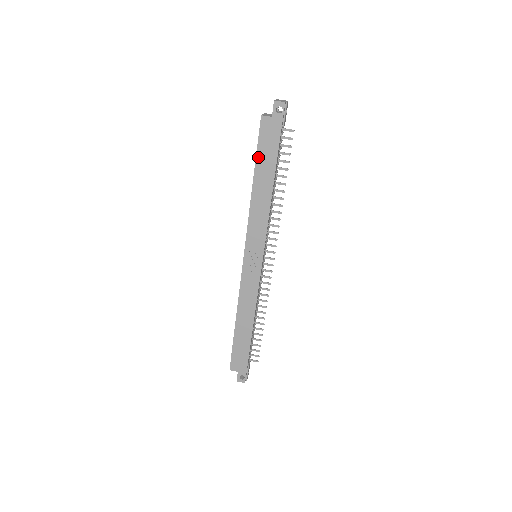
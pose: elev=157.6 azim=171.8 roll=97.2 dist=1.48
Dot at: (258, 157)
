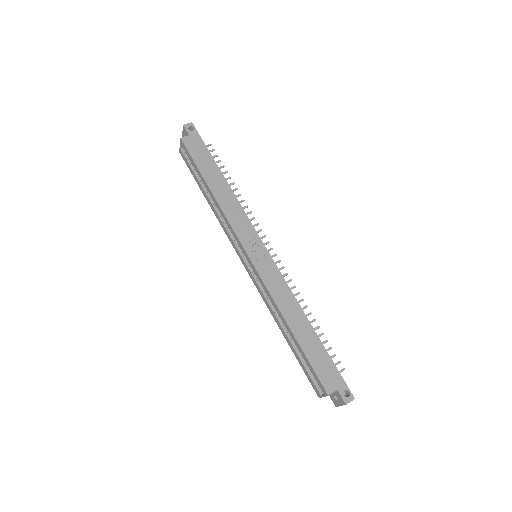
Dot at: (199, 167)
